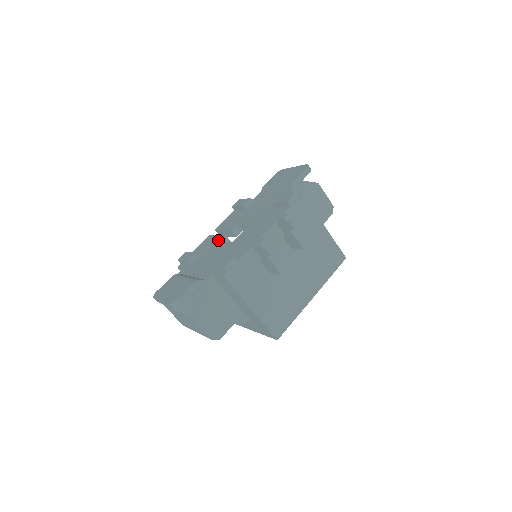
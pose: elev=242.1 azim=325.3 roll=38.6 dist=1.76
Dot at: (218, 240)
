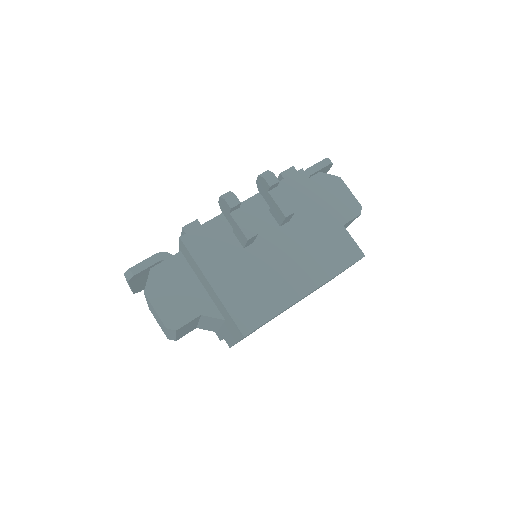
Dot at: occluded
